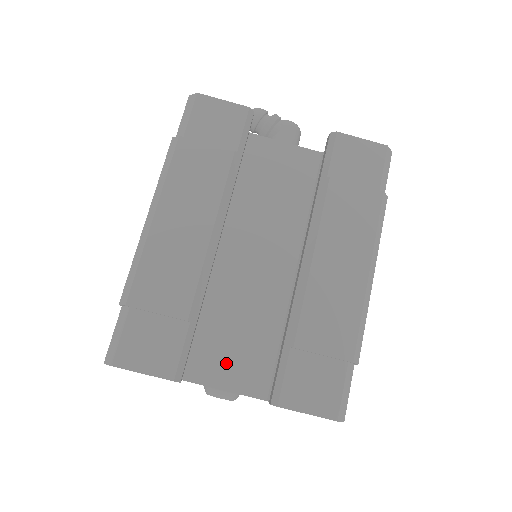
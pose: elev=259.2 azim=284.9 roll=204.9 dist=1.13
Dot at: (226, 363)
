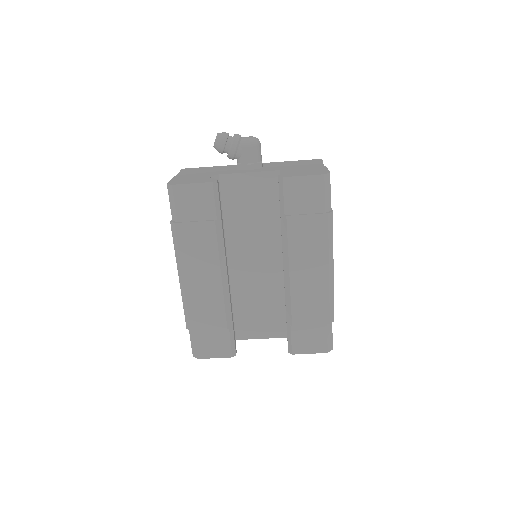
Dot at: (259, 325)
